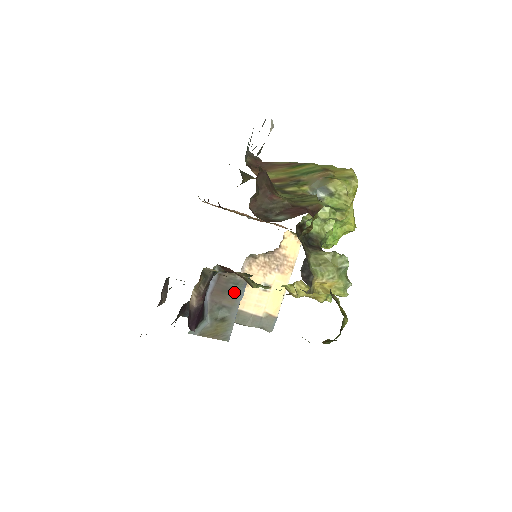
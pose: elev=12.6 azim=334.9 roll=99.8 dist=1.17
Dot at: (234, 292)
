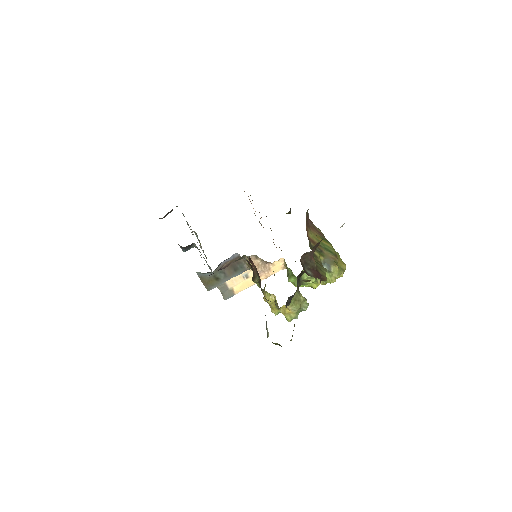
Dot at: (236, 270)
